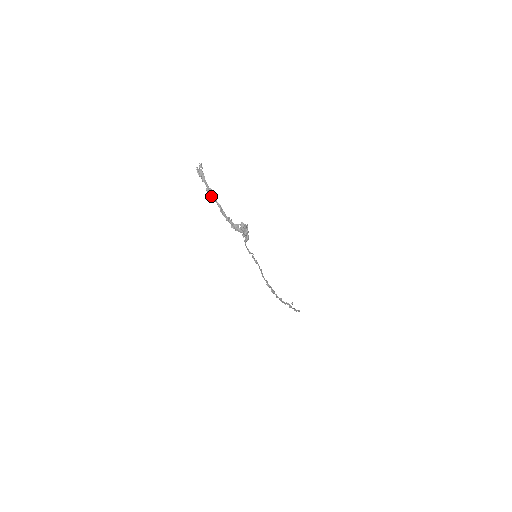
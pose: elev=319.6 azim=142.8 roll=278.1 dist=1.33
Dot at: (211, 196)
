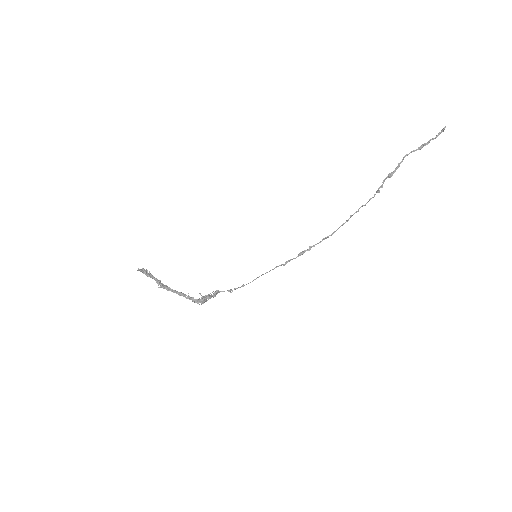
Dot at: (164, 287)
